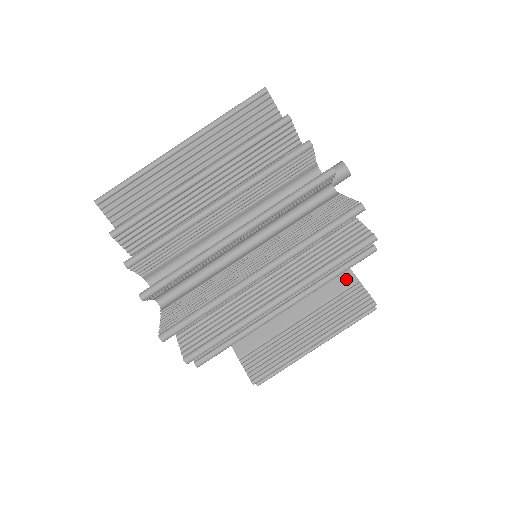
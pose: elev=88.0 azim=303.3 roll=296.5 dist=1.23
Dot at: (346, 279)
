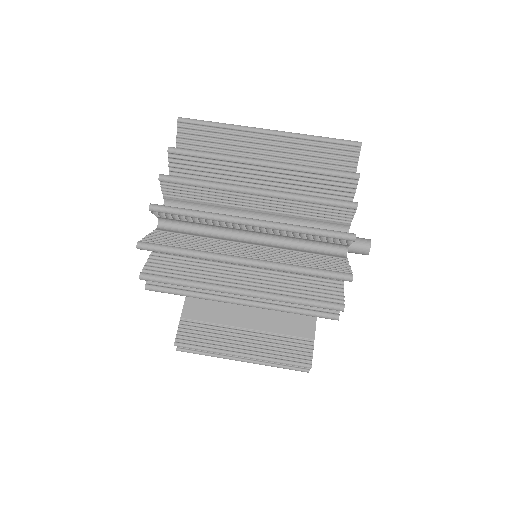
Dot at: (306, 331)
